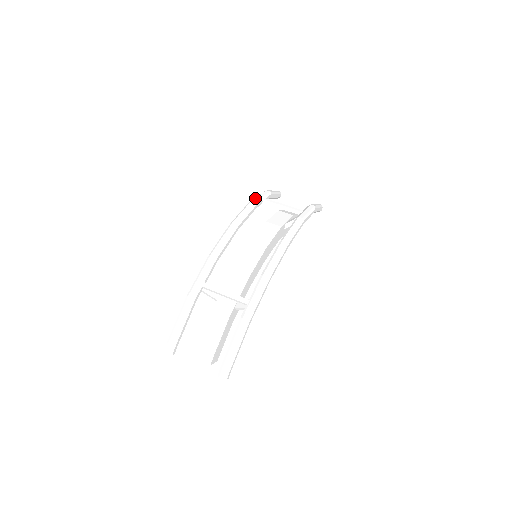
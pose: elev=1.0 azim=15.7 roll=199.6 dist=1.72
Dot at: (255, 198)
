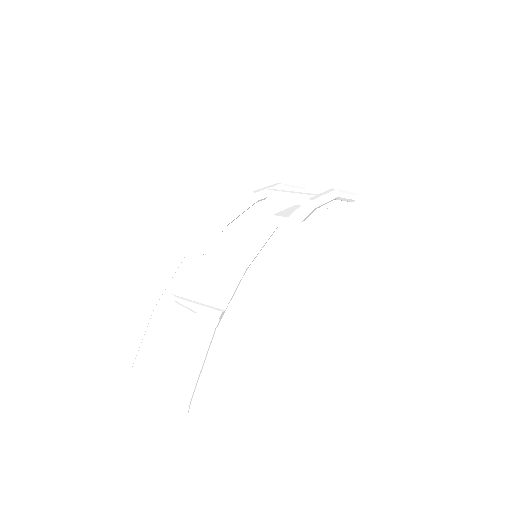
Dot at: occluded
